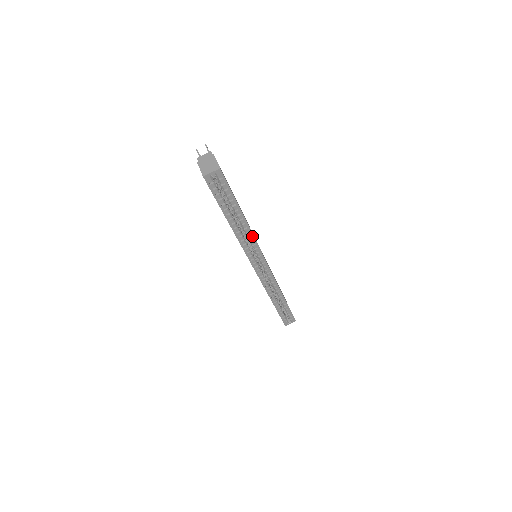
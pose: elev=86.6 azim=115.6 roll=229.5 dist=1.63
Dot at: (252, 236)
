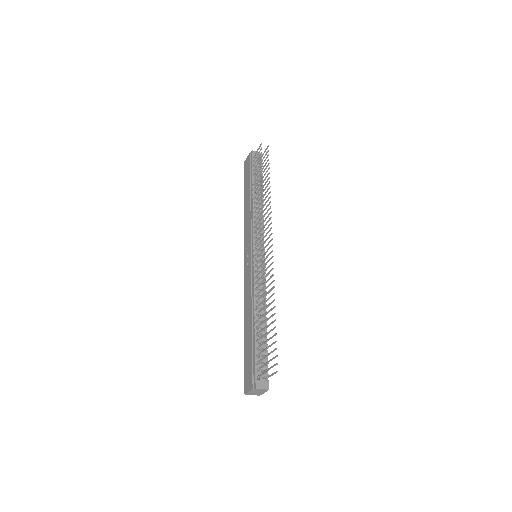
Dot at: occluded
